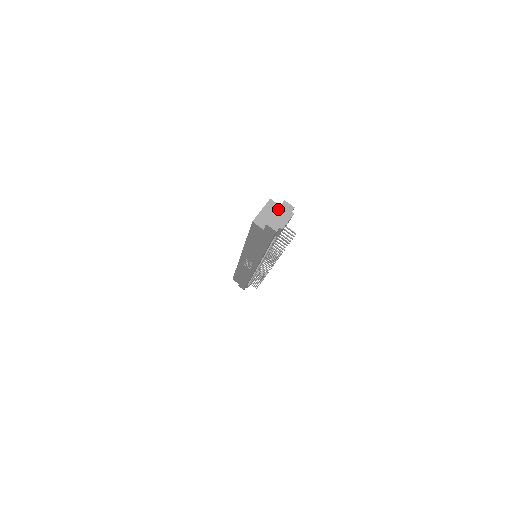
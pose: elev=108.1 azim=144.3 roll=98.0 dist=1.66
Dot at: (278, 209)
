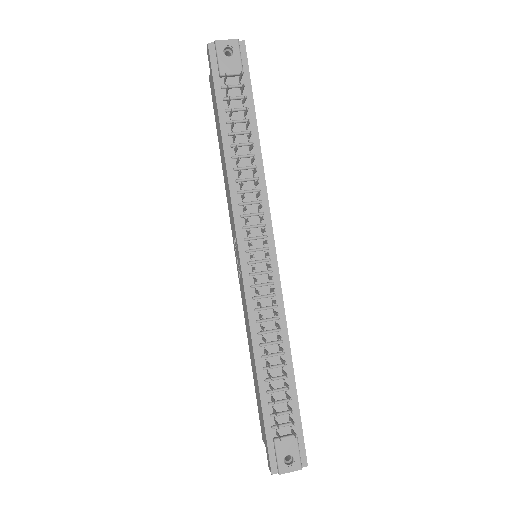
Dot at: occluded
